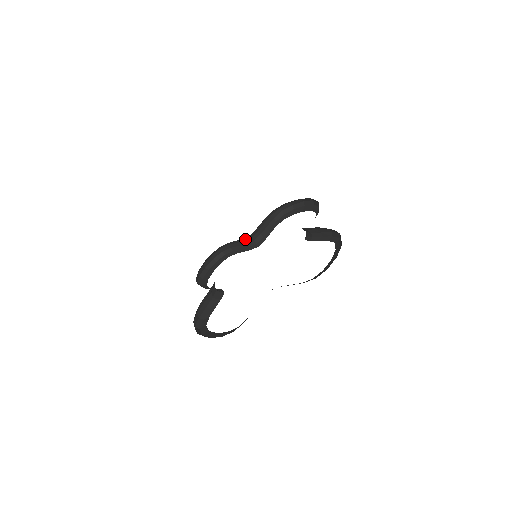
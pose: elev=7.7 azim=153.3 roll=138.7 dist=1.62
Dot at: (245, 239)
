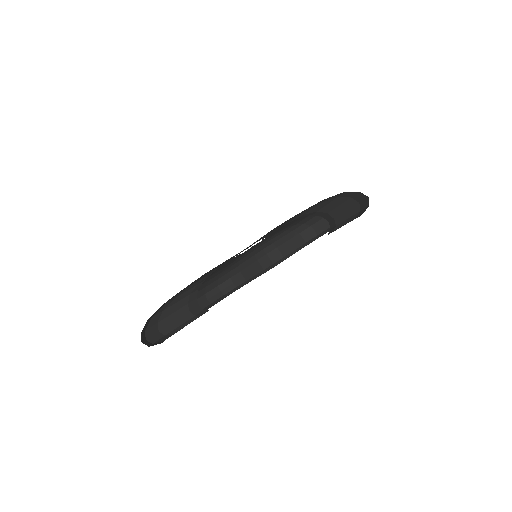
Dot at: (258, 257)
